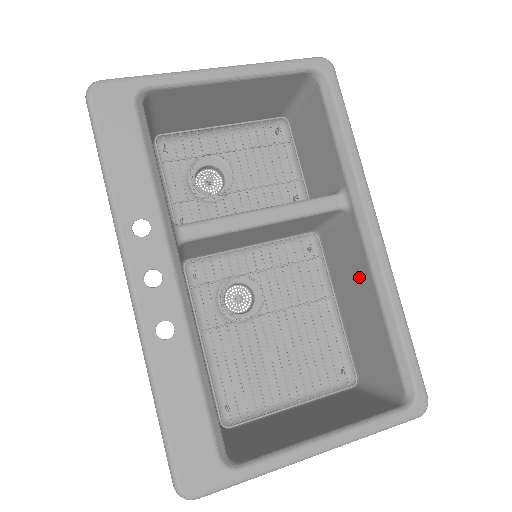
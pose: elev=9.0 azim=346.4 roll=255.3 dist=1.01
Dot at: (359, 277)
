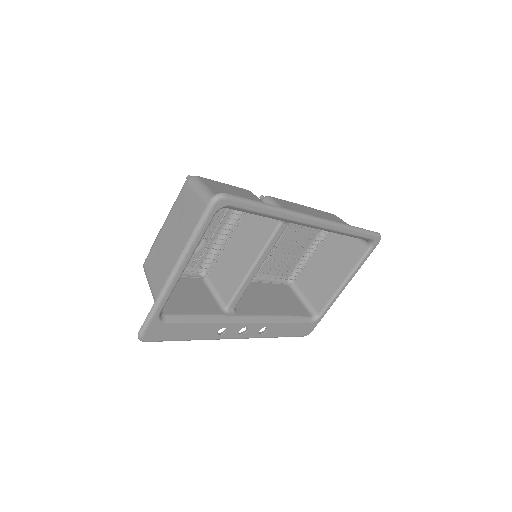
Dot at: occluded
